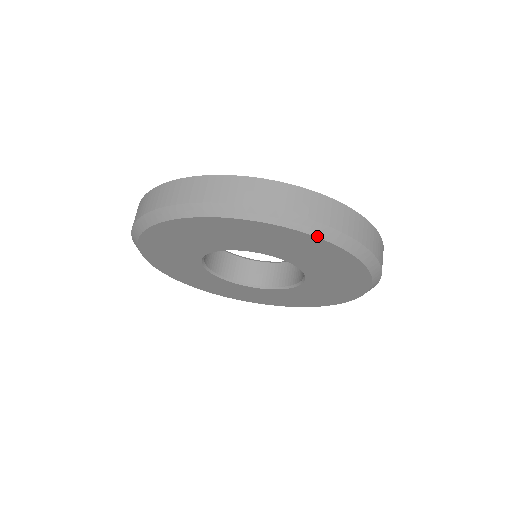
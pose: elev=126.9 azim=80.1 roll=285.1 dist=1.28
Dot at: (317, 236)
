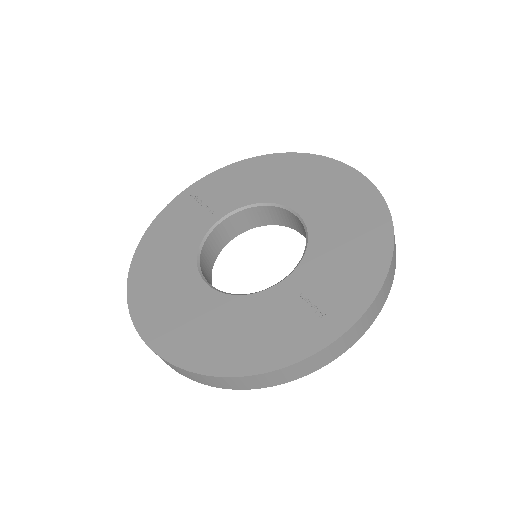
Dot at: occluded
